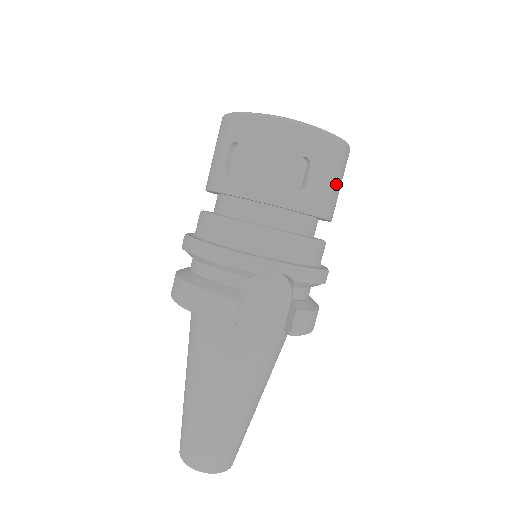
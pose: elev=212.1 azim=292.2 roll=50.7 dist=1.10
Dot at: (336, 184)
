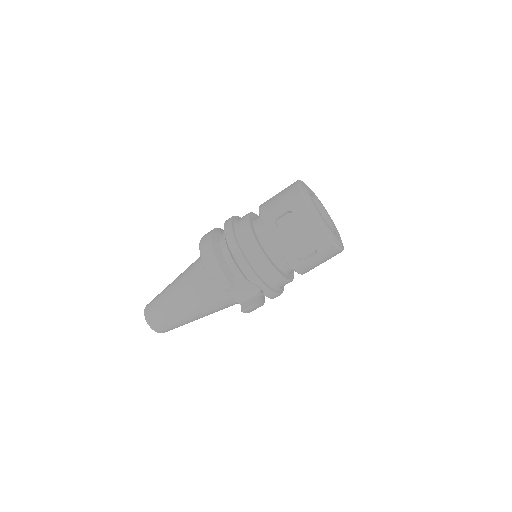
Dot at: occluded
